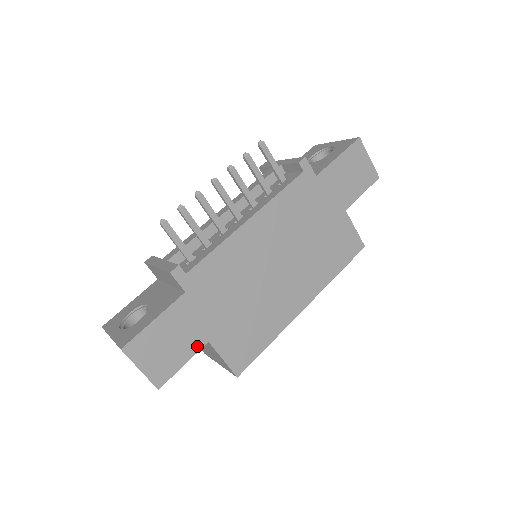
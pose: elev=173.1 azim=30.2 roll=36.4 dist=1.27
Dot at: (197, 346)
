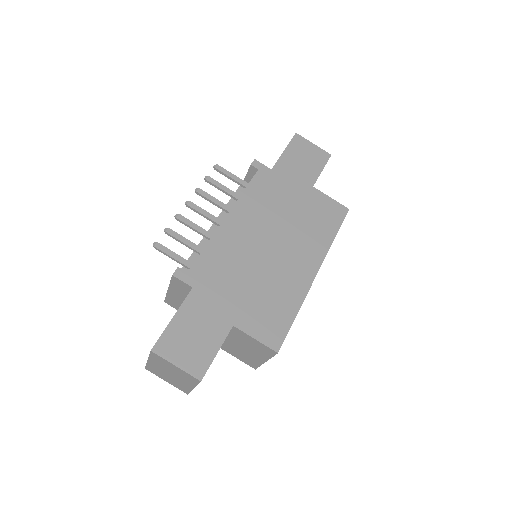
Dot at: (223, 332)
